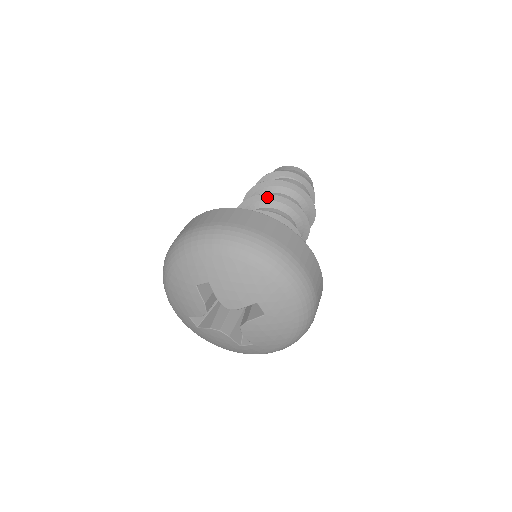
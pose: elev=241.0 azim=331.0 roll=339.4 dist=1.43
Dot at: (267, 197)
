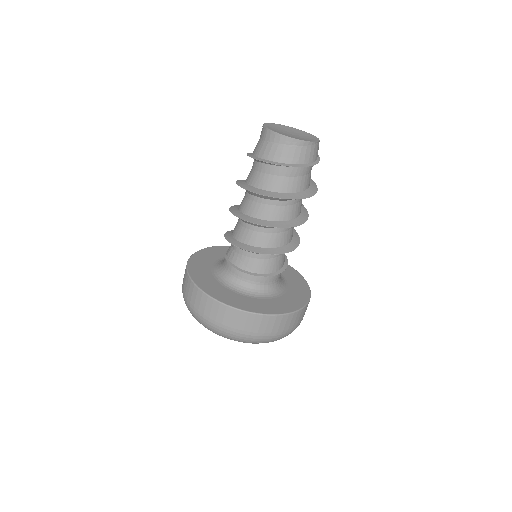
Dot at: (244, 220)
